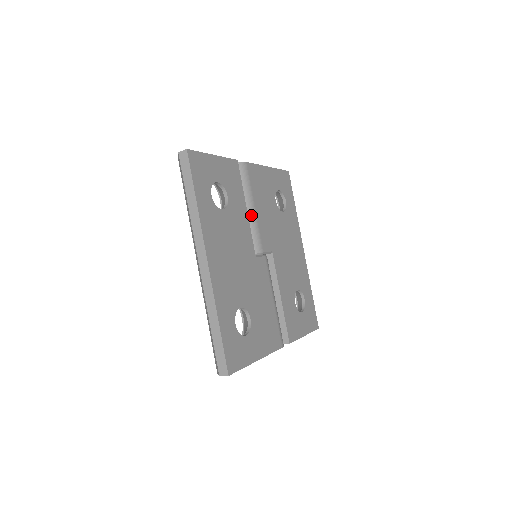
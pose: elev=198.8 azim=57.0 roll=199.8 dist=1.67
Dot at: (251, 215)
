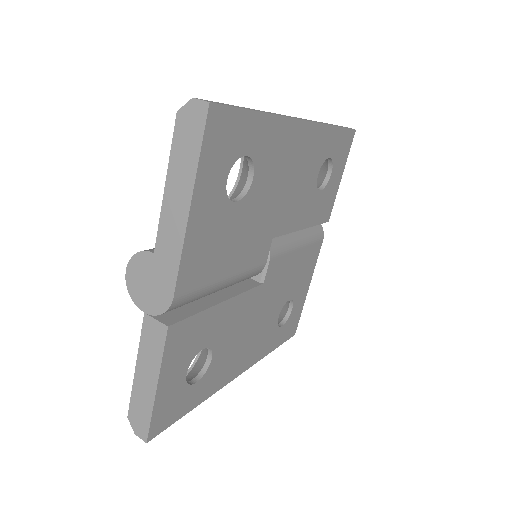
Dot at: (229, 284)
